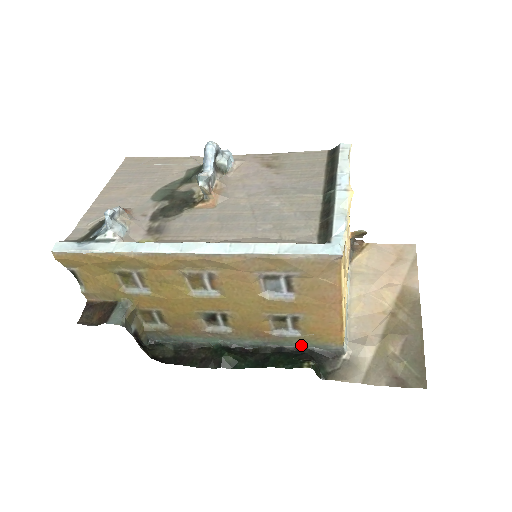
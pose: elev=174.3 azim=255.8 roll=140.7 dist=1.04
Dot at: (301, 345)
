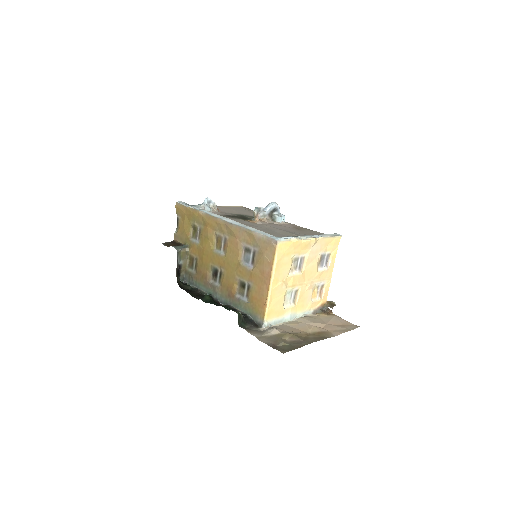
Dot at: (245, 311)
